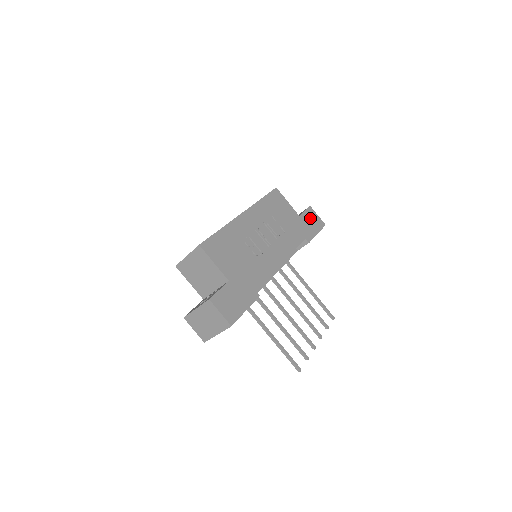
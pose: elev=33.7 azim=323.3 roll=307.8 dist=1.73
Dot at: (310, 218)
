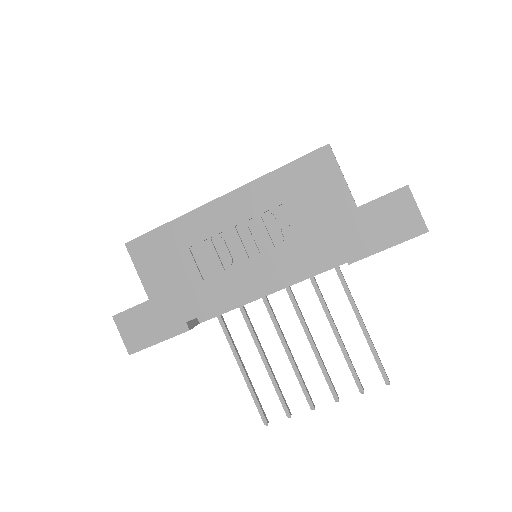
Dot at: (388, 213)
